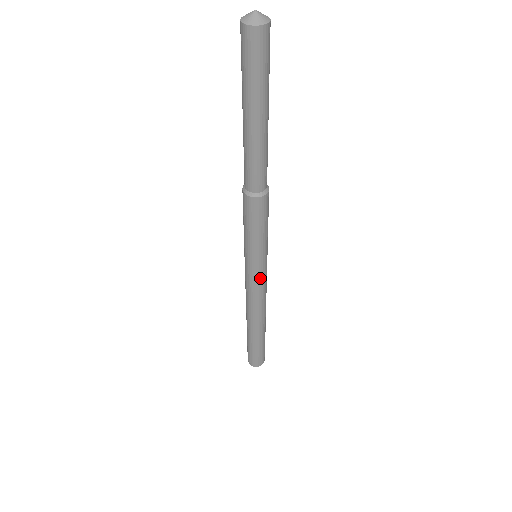
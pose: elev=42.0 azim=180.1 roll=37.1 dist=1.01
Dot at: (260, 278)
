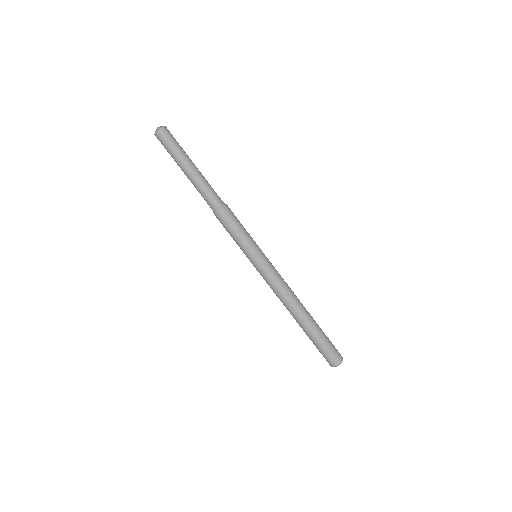
Dot at: (262, 272)
